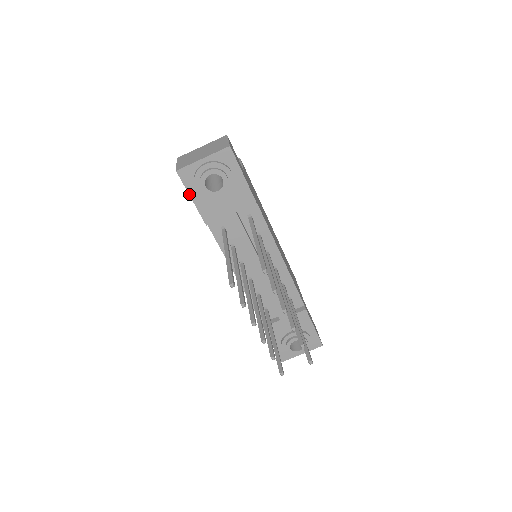
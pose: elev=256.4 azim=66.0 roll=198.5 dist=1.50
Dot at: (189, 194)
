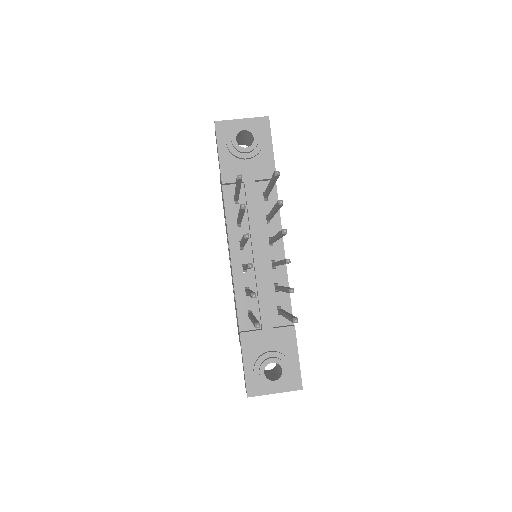
Dot at: (218, 147)
